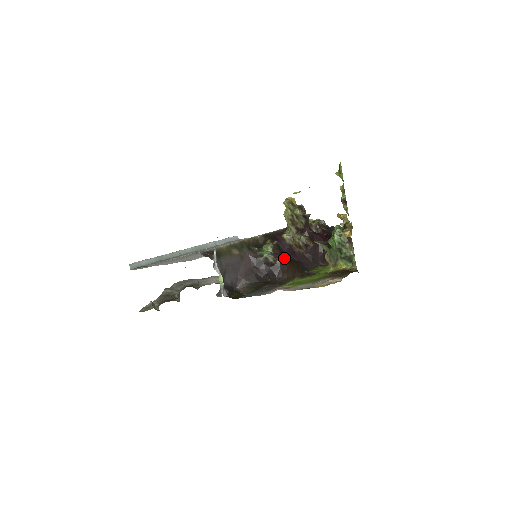
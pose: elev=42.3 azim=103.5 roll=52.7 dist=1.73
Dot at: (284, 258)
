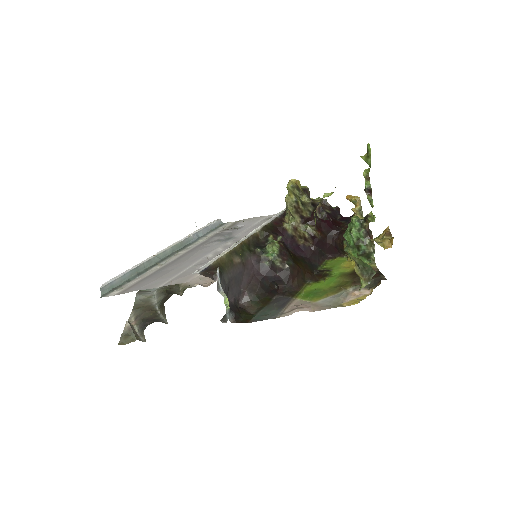
Dot at: (292, 259)
